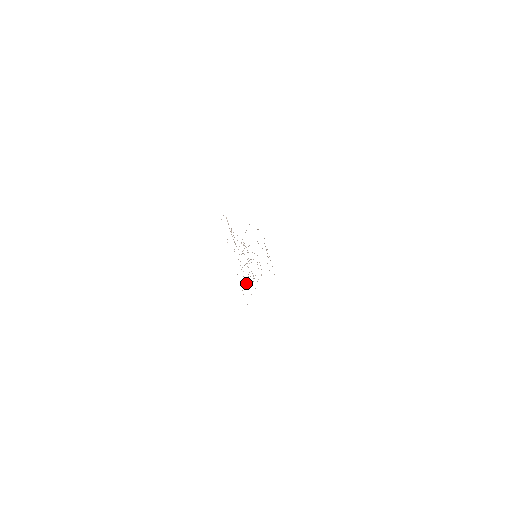
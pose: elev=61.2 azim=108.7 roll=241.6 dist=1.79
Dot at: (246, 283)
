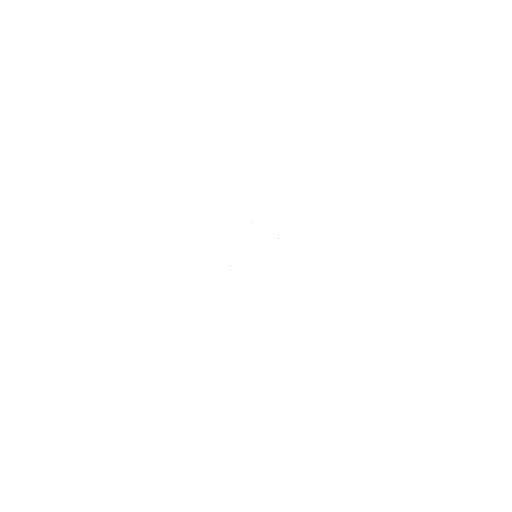
Dot at: occluded
